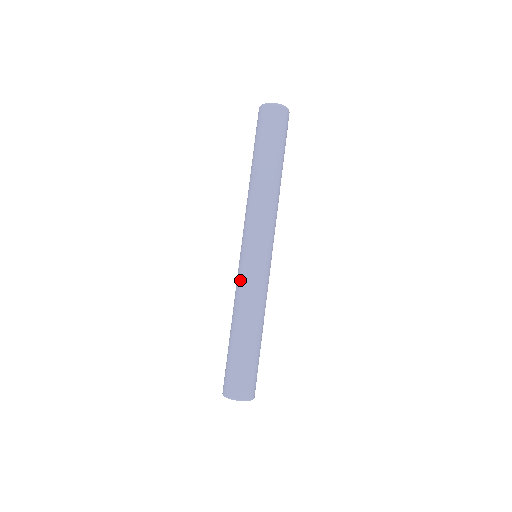
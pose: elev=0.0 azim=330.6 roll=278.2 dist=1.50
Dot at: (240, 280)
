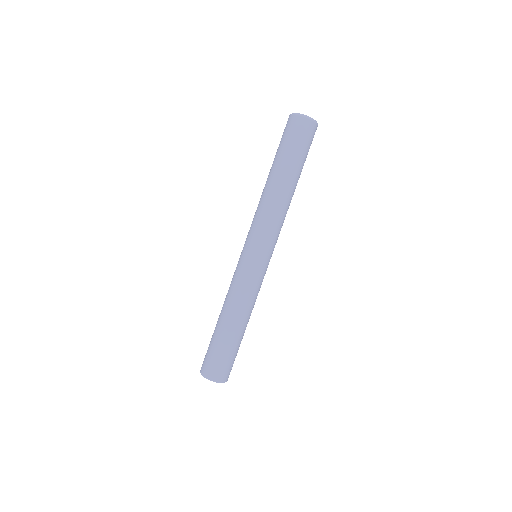
Dot at: occluded
